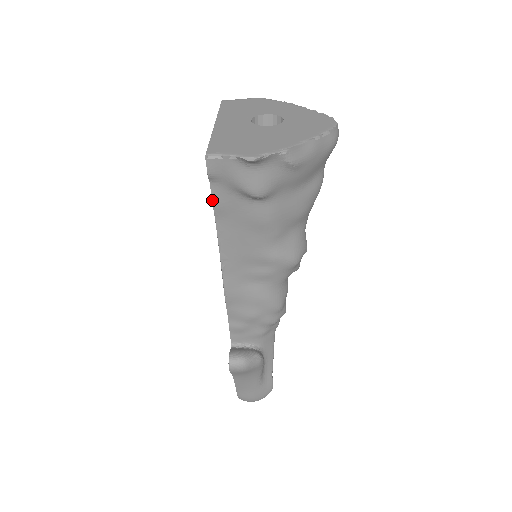
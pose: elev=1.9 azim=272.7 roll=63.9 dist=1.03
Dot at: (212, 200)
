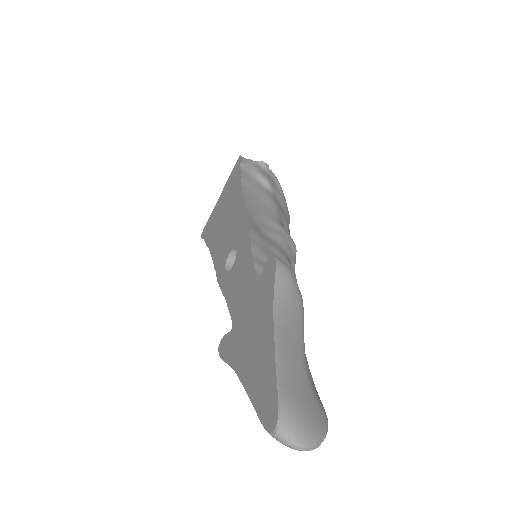
Dot at: (241, 173)
